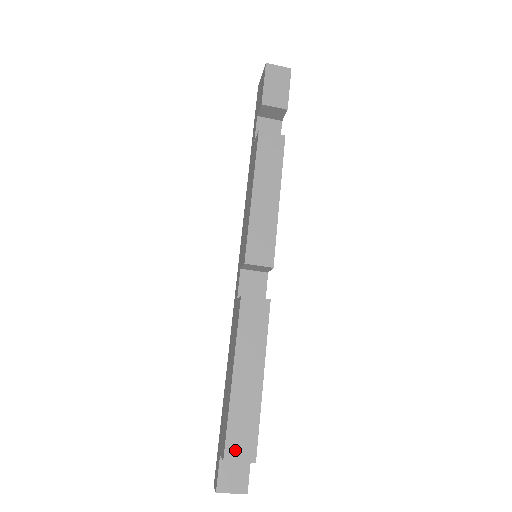
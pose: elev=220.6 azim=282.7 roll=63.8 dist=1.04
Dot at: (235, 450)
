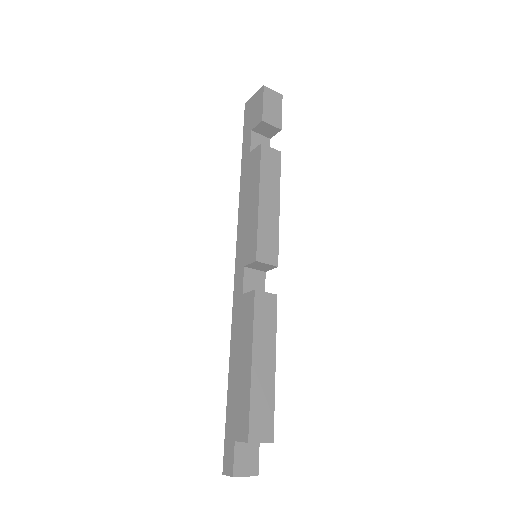
Dot at: (257, 432)
